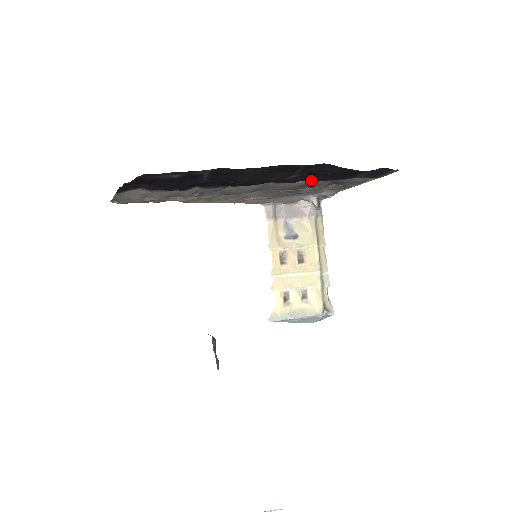
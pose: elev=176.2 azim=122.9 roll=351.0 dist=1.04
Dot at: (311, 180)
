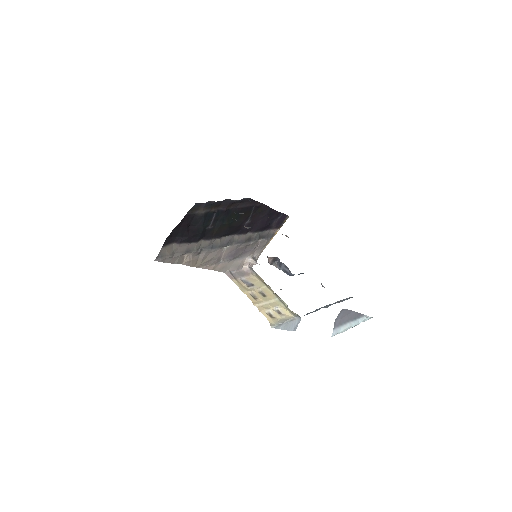
Dot at: (253, 231)
